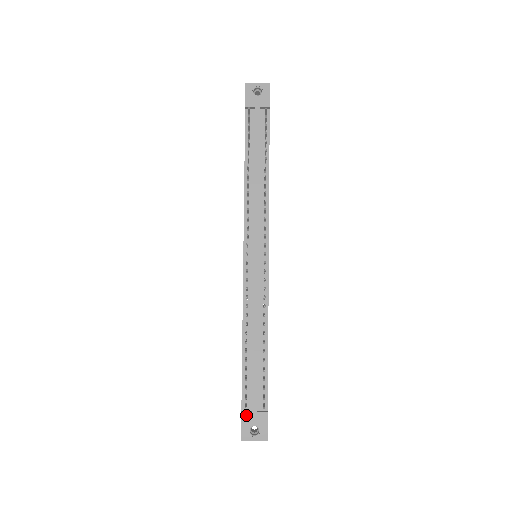
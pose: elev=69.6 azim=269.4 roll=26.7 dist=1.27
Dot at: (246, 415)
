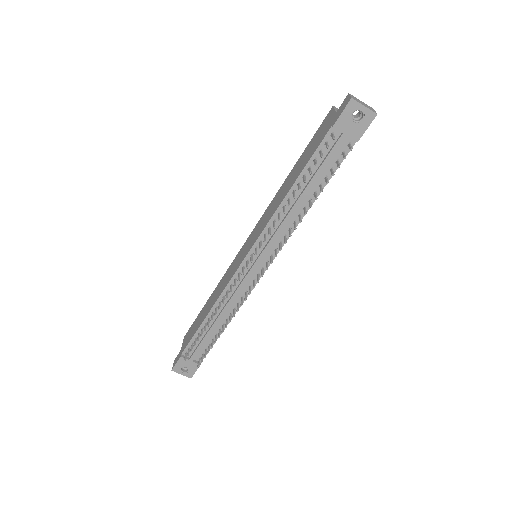
Dot at: (183, 360)
